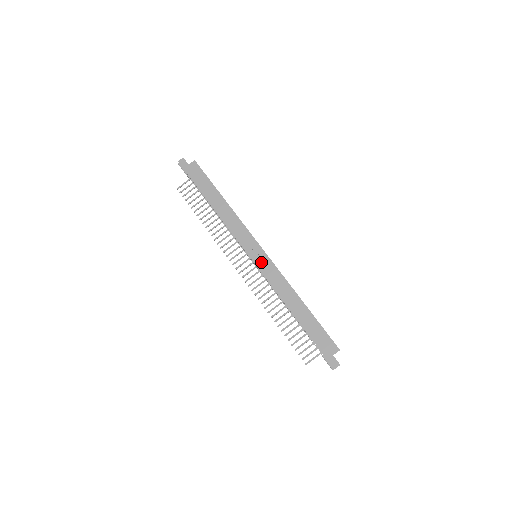
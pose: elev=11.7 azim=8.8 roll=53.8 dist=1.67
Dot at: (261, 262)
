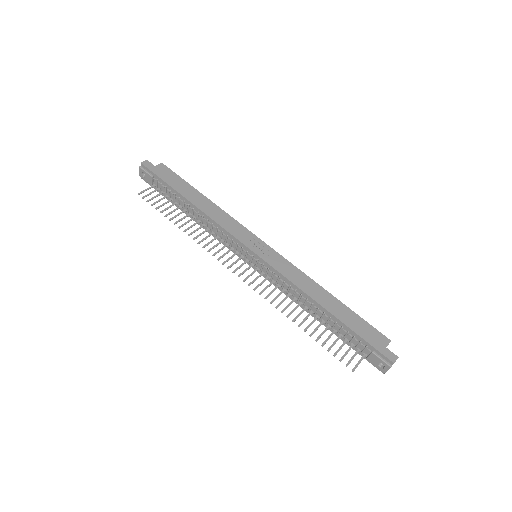
Dot at: (268, 256)
